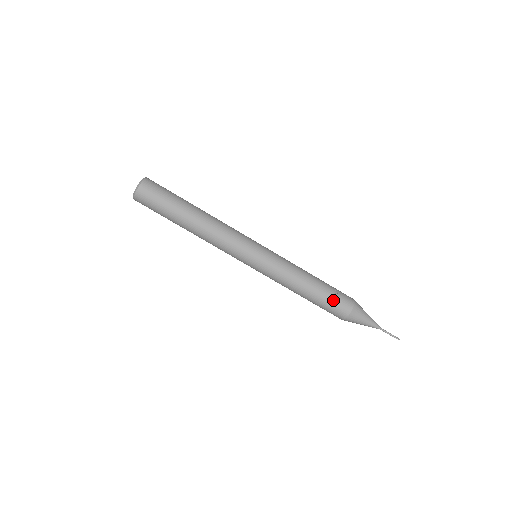
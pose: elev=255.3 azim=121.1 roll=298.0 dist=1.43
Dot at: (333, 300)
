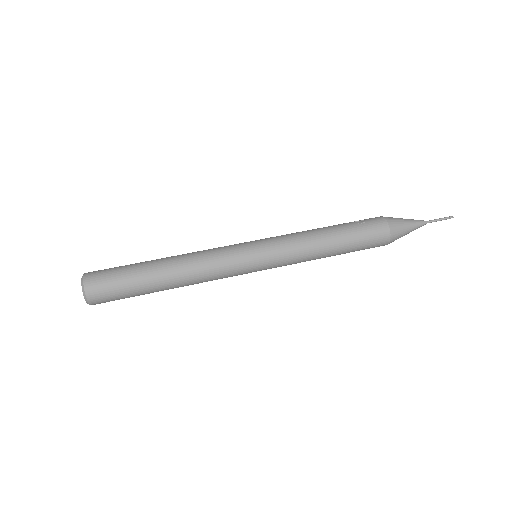
Dot at: (363, 230)
